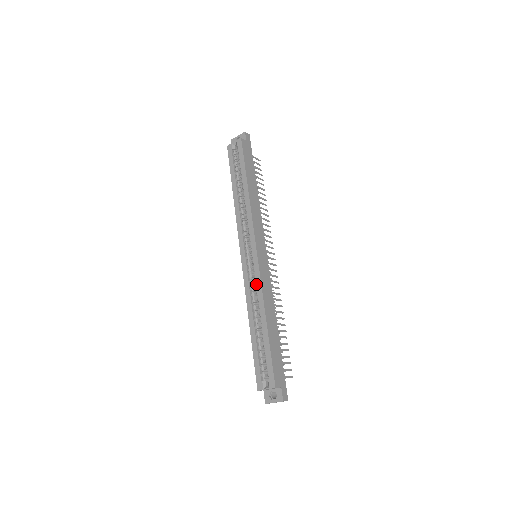
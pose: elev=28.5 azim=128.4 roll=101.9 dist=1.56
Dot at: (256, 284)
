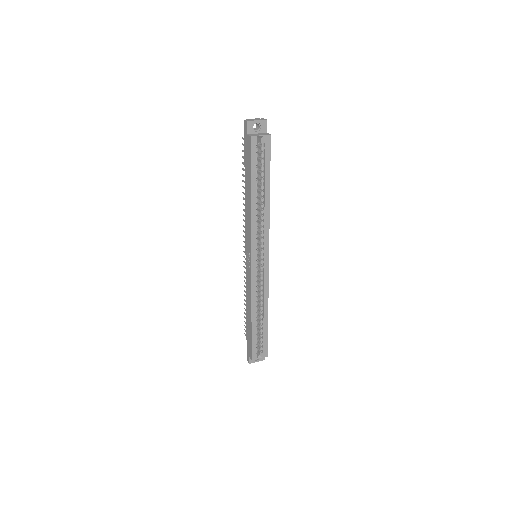
Dot at: (264, 287)
